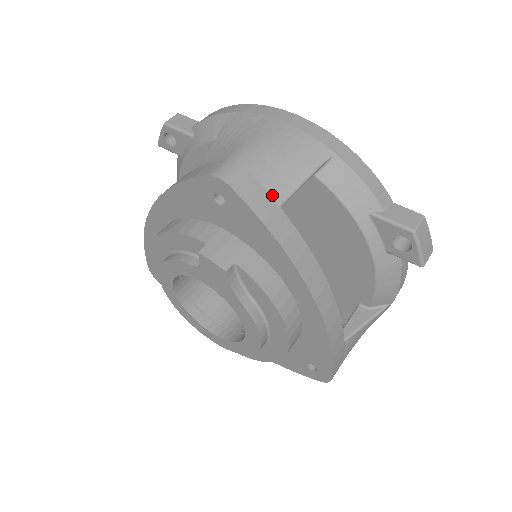
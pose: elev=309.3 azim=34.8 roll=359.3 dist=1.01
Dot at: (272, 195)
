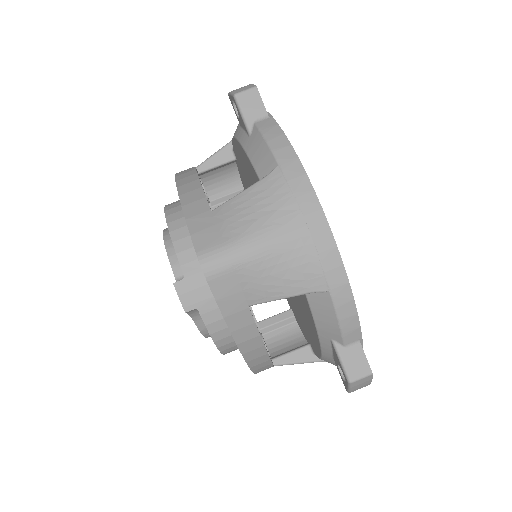
Dot at: (246, 296)
